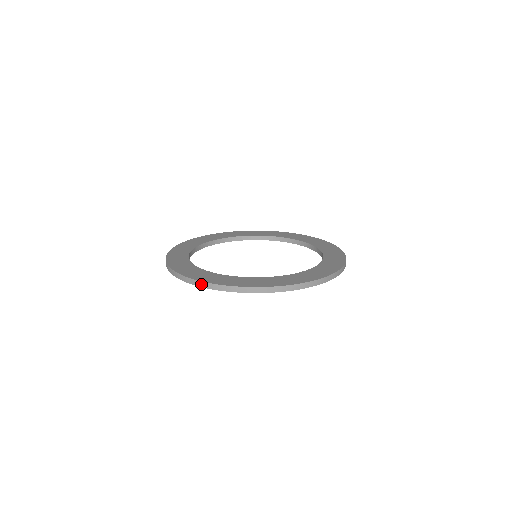
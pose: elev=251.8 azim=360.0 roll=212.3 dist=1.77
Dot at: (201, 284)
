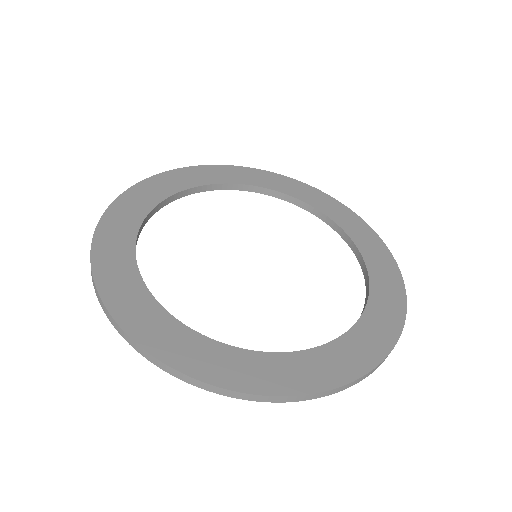
Dot at: (160, 365)
